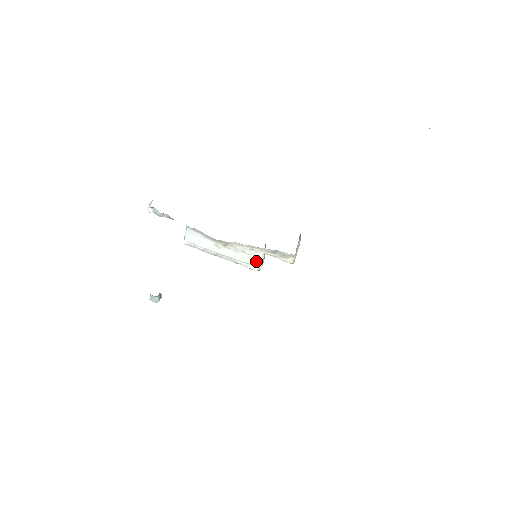
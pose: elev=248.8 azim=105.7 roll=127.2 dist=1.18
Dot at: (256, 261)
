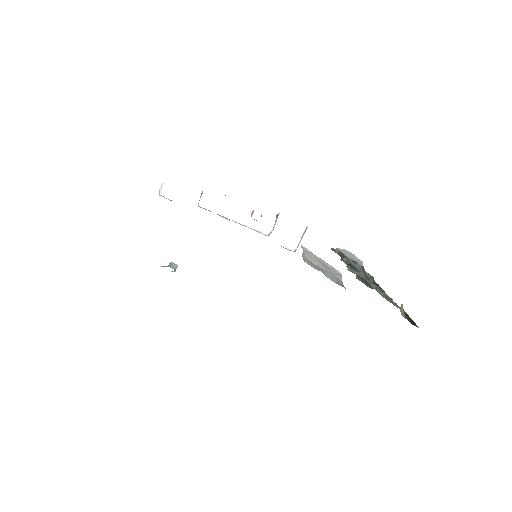
Dot at: occluded
